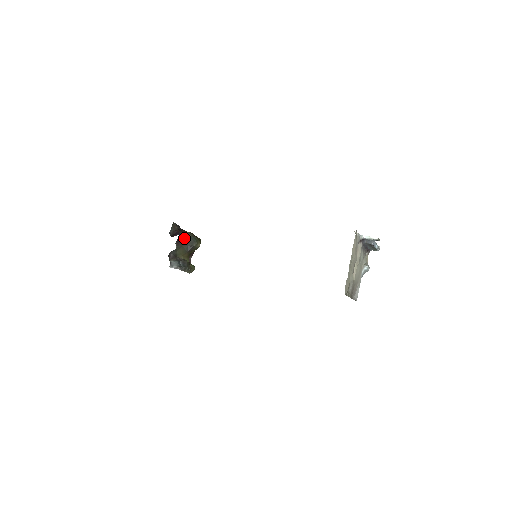
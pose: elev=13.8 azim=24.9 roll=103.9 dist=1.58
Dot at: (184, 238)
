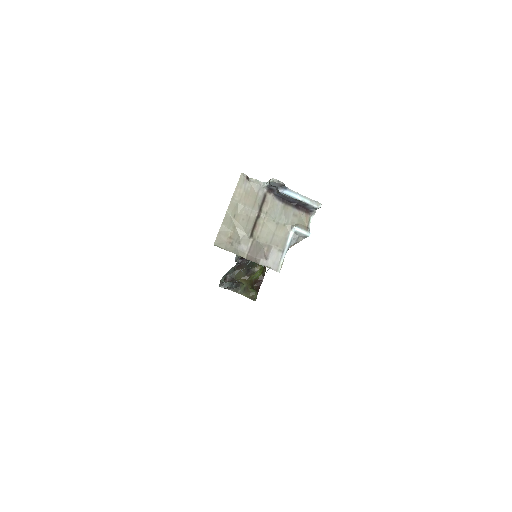
Dot at: occluded
